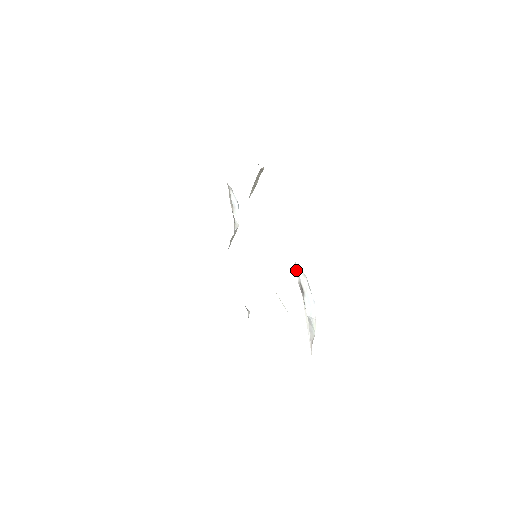
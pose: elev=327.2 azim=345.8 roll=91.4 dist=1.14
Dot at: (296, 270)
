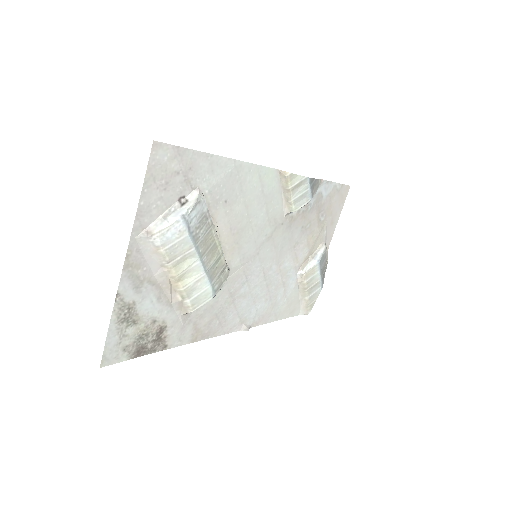
Dot at: (193, 191)
